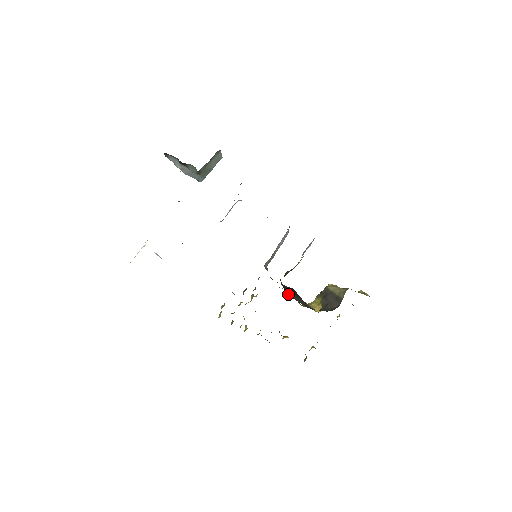
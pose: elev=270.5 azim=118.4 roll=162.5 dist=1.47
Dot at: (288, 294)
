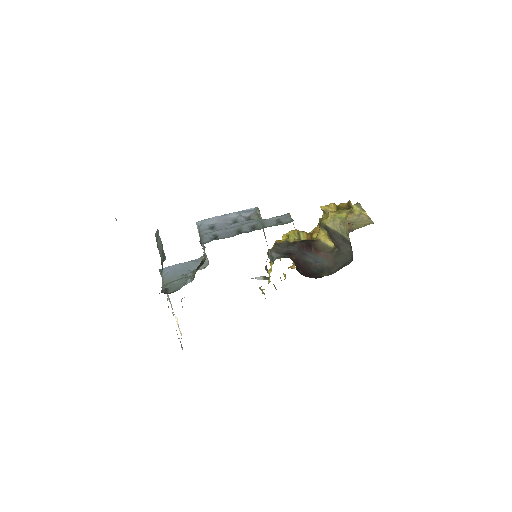
Dot at: (307, 271)
